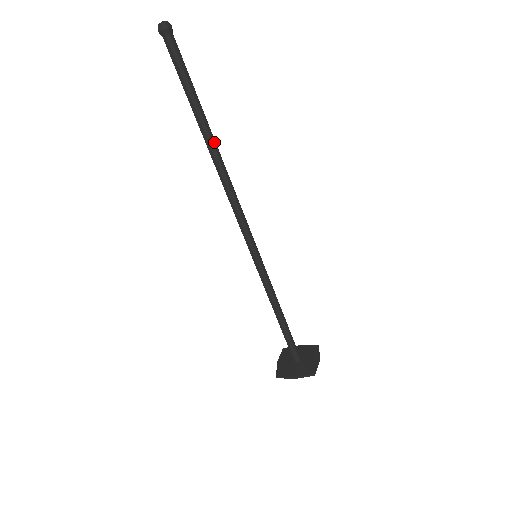
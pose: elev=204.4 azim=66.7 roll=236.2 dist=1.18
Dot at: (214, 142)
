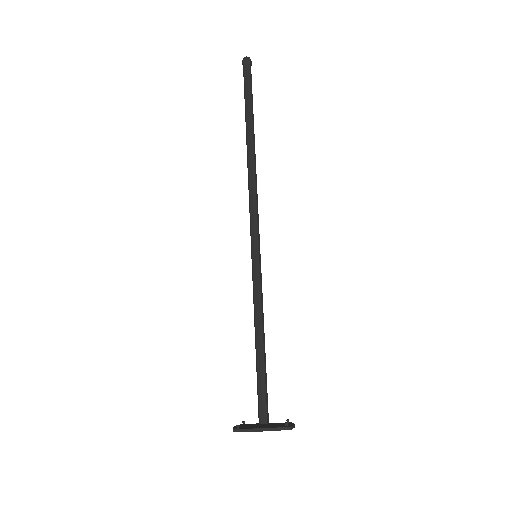
Dot at: (254, 140)
